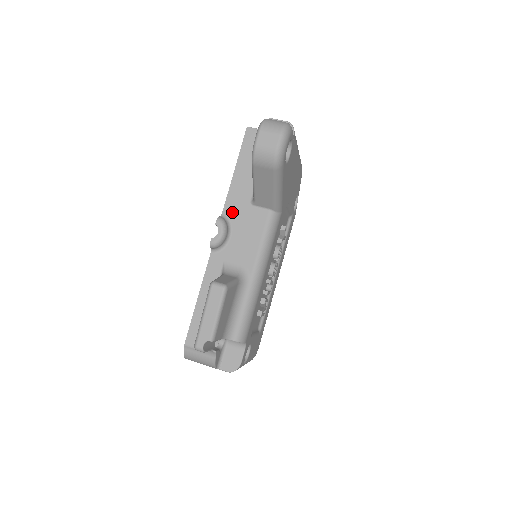
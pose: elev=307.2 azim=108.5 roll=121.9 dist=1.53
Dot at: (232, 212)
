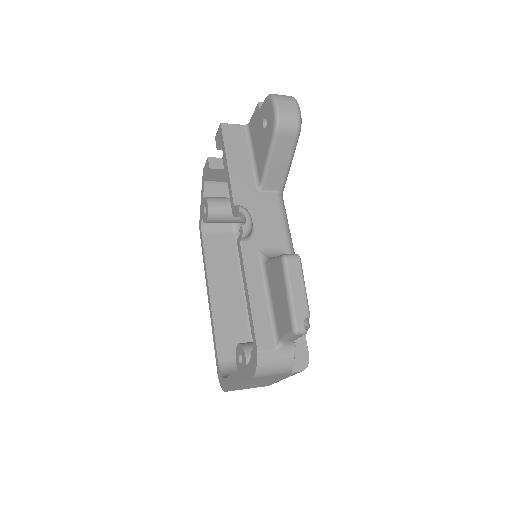
Dot at: (243, 201)
